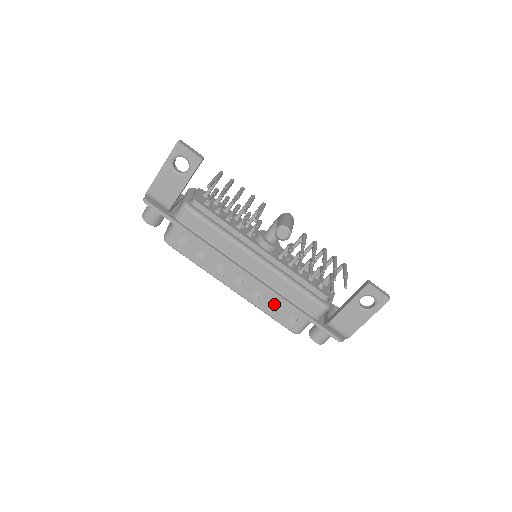
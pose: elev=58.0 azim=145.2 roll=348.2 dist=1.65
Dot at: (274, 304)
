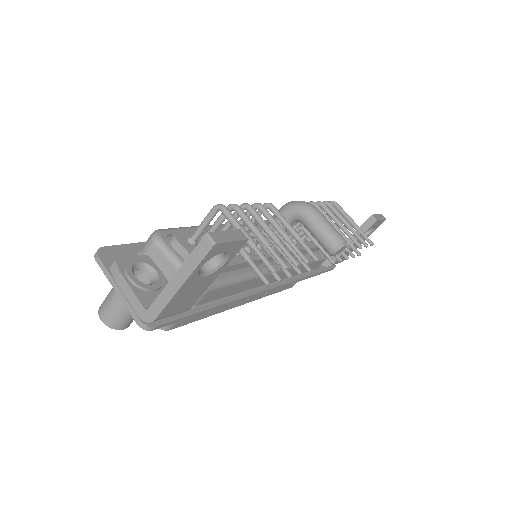
Dot at: occluded
